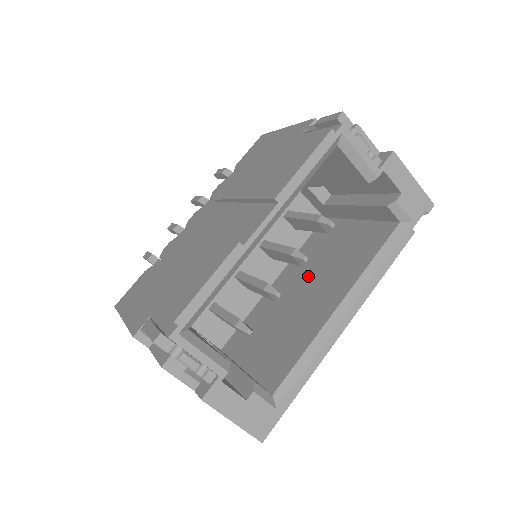
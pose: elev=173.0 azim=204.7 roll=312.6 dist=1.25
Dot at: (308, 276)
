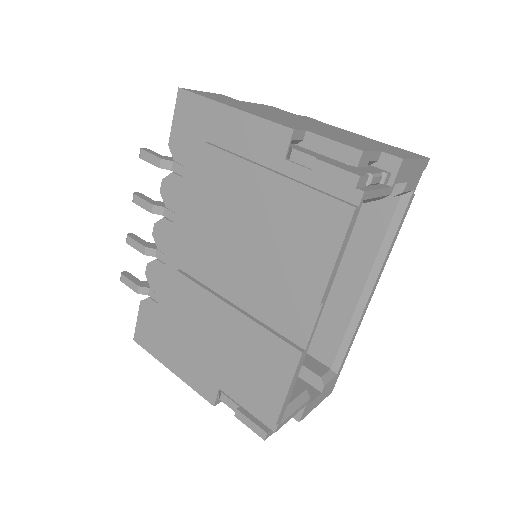
Dot at: occluded
